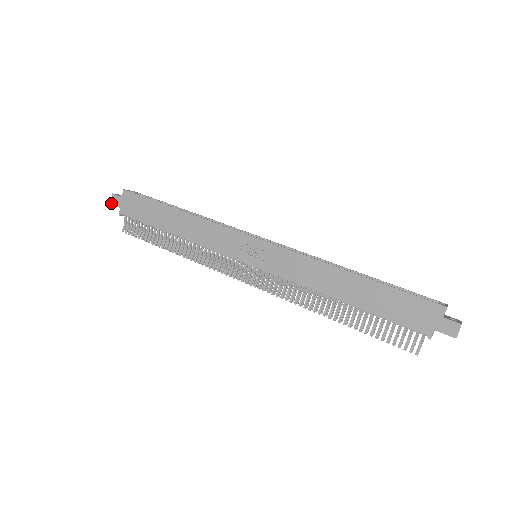
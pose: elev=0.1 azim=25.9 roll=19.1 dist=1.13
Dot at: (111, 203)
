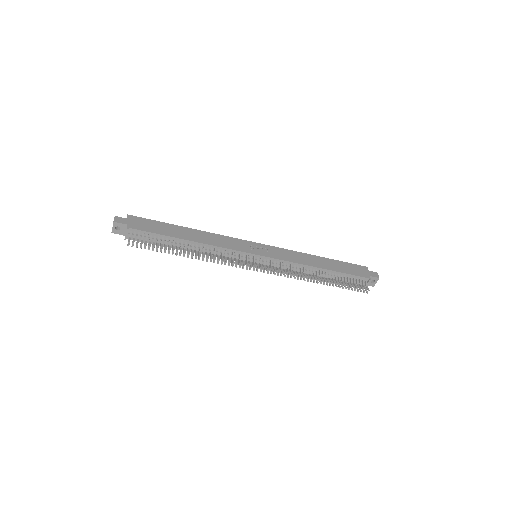
Dot at: (115, 221)
